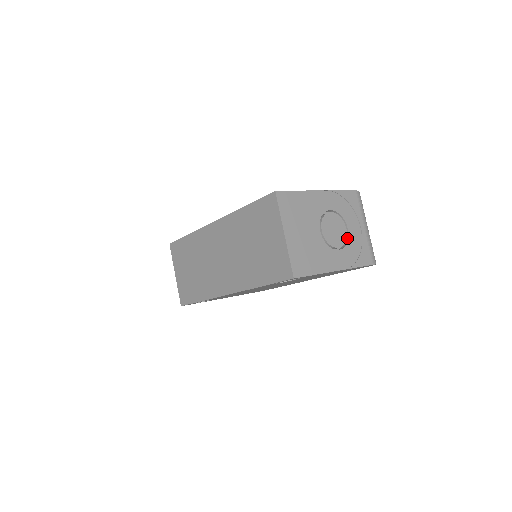
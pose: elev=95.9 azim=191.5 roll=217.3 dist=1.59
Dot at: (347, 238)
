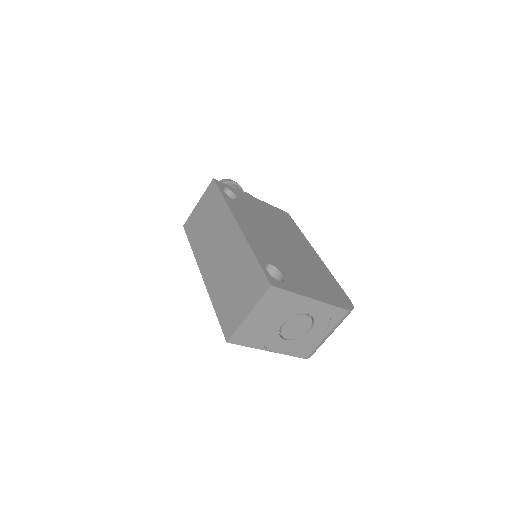
Dot at: (303, 335)
